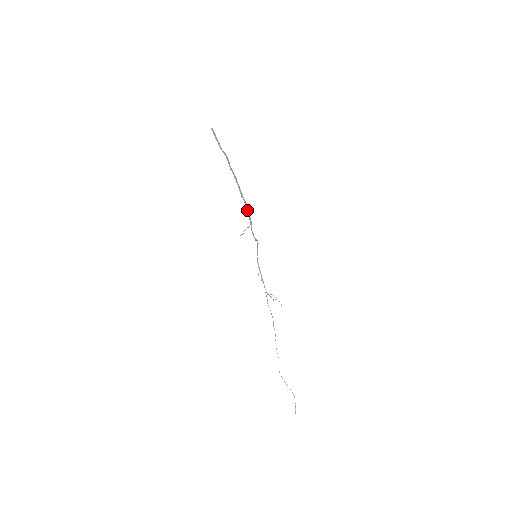
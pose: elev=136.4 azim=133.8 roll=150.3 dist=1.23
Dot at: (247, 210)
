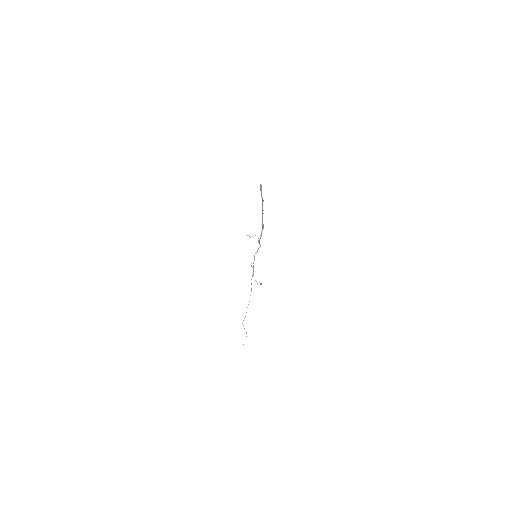
Dot at: (262, 229)
